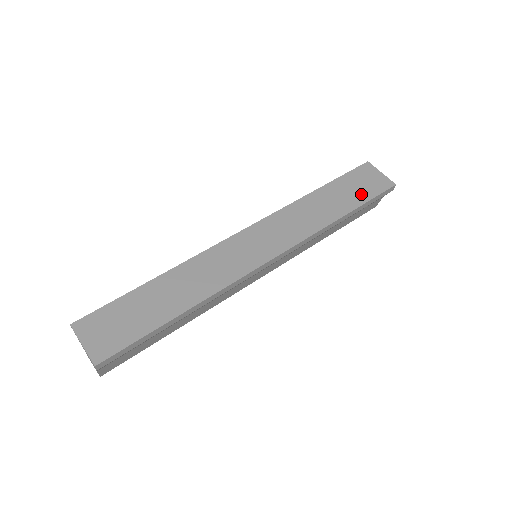
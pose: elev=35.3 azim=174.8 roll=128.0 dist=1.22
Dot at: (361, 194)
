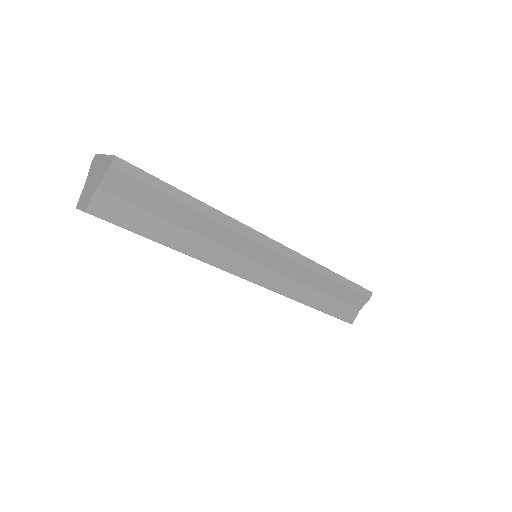
Dot at: occluded
